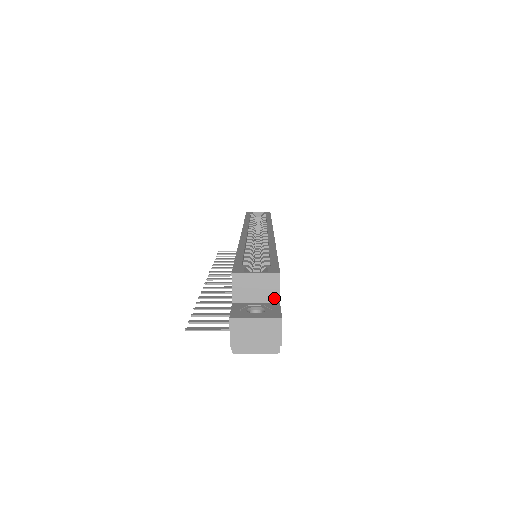
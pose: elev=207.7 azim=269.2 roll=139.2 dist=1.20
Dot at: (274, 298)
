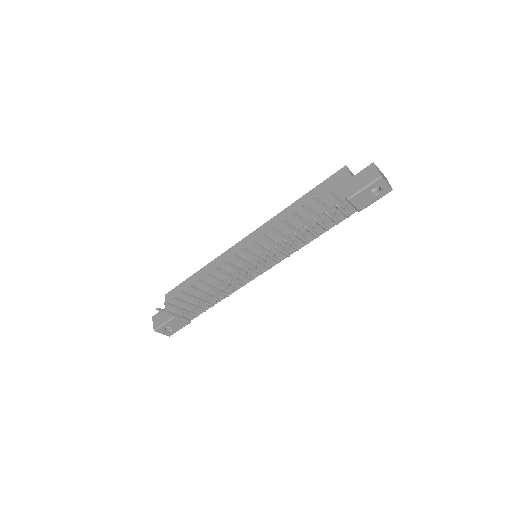
Dot at: occluded
